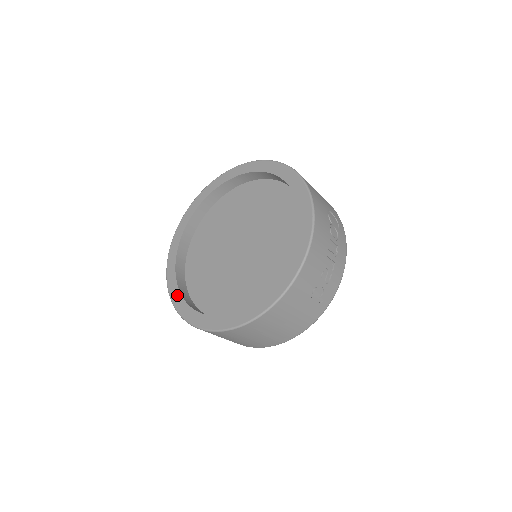
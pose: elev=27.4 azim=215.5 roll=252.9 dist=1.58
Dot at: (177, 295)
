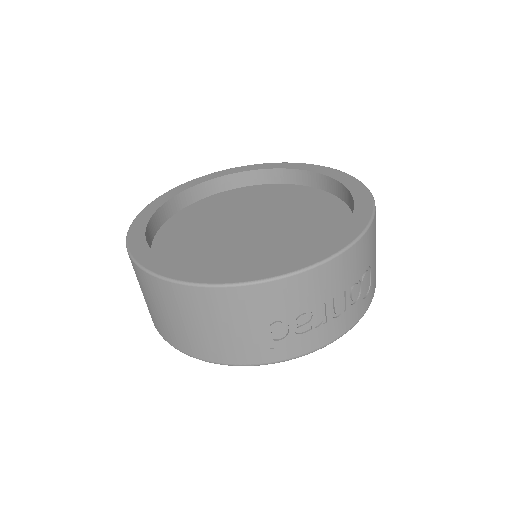
Dot at: (148, 214)
